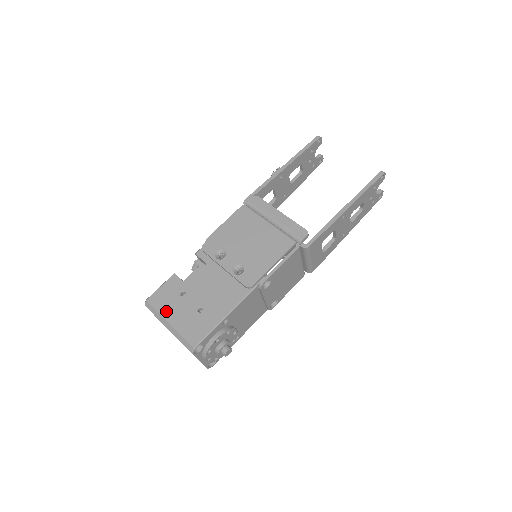
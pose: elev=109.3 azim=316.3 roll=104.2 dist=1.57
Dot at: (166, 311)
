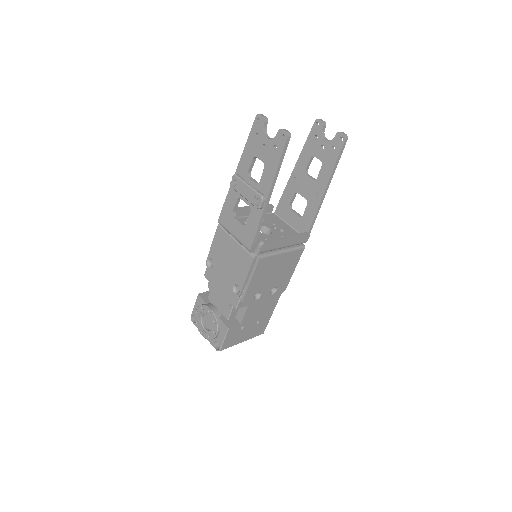
Dot at: (237, 341)
